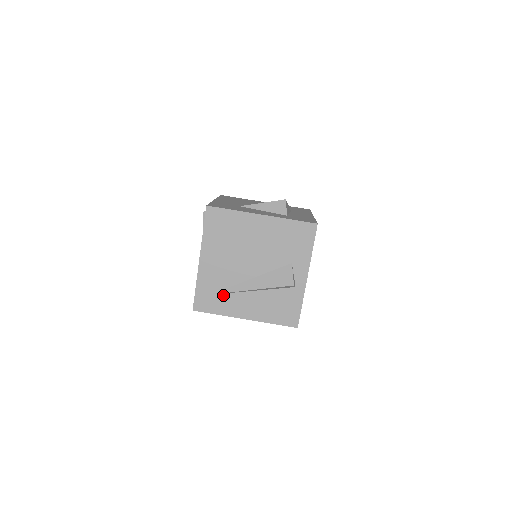
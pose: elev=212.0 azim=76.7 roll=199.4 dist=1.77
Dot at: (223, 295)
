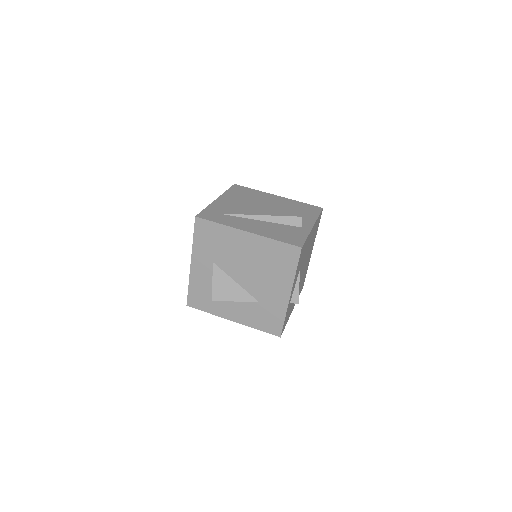
Dot at: (230, 216)
